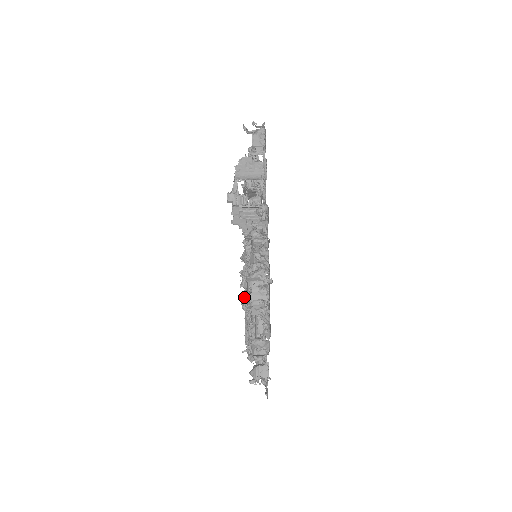
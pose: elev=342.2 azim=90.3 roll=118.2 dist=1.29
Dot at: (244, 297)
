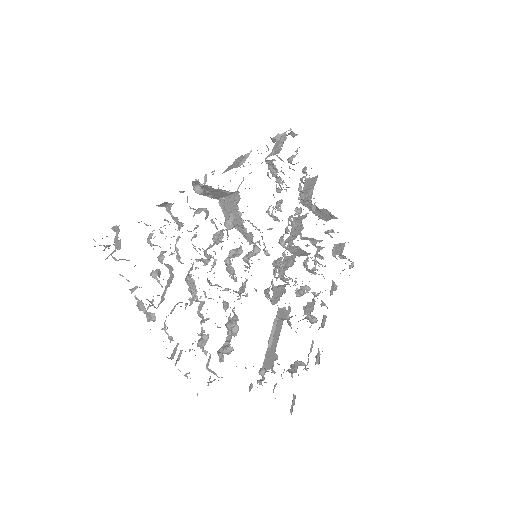
Dot at: (95, 241)
